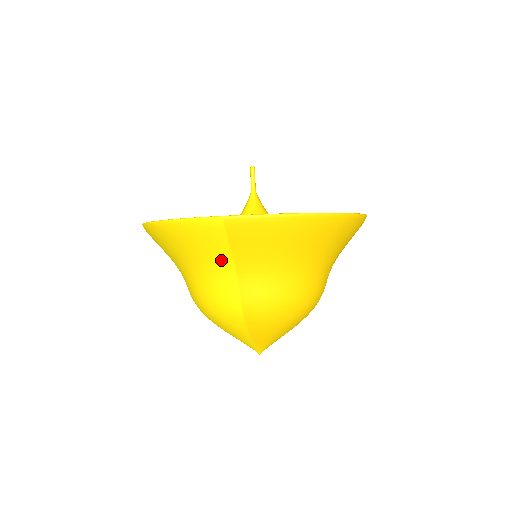
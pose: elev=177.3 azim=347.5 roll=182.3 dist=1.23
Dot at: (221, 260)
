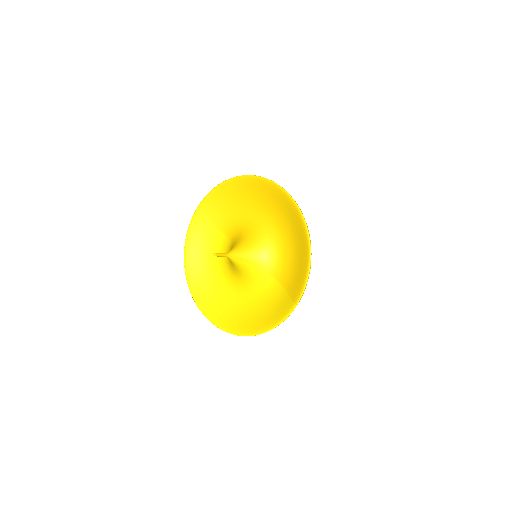
Dot at: occluded
